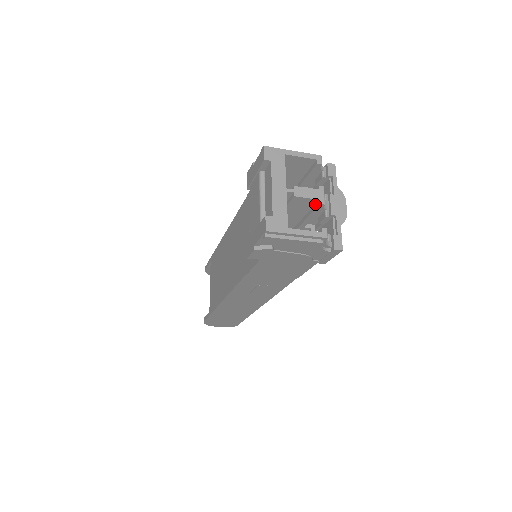
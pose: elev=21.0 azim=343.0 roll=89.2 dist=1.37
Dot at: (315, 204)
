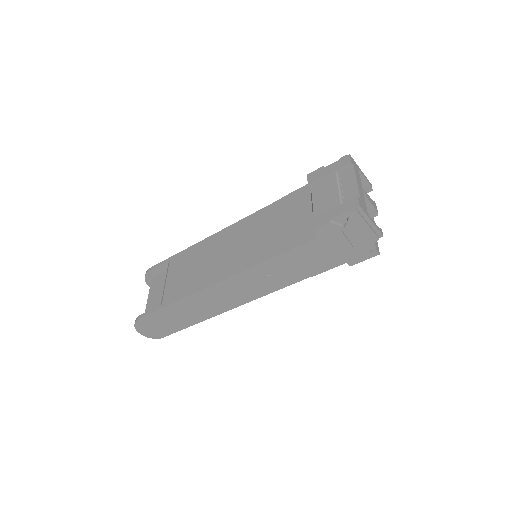
Dot at: (368, 213)
